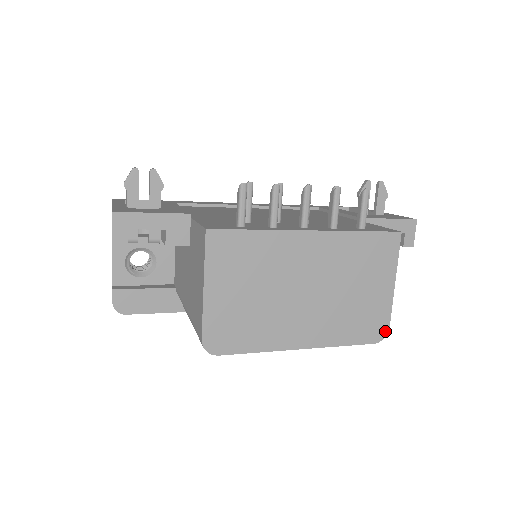
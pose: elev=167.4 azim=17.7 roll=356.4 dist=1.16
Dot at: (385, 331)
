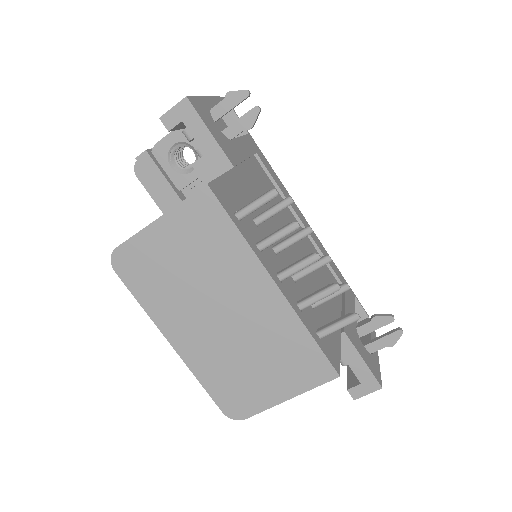
Dot at: (240, 416)
